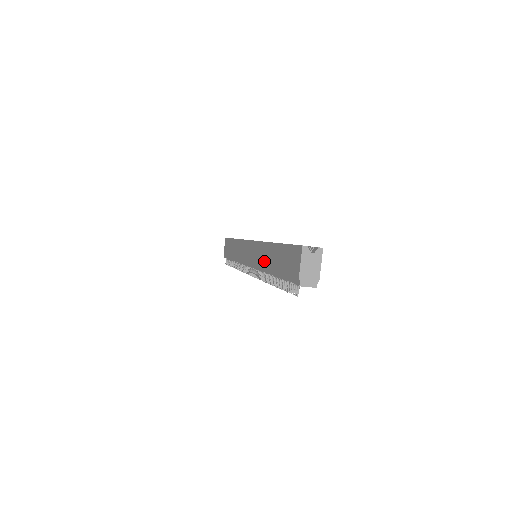
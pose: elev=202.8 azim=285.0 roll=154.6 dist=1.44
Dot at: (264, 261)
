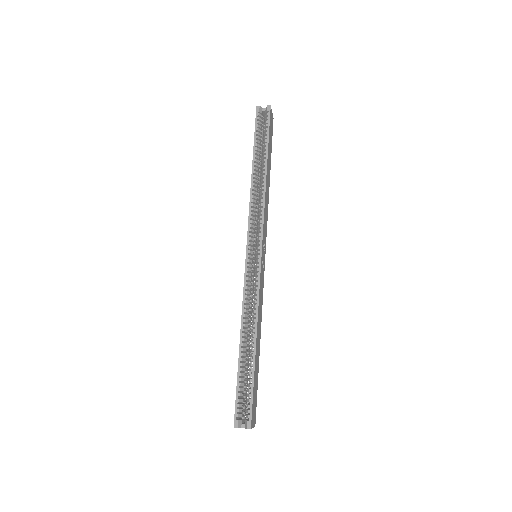
Dot at: occluded
